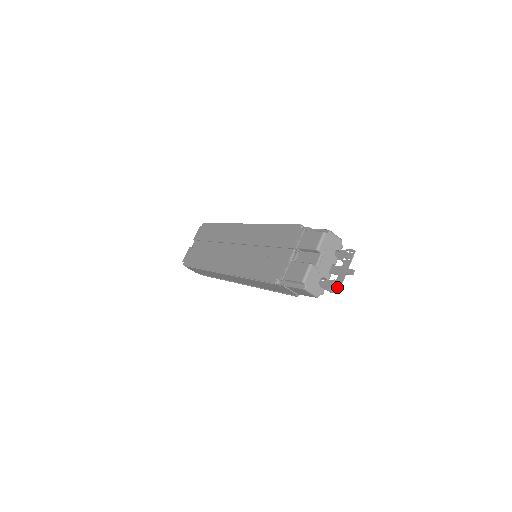
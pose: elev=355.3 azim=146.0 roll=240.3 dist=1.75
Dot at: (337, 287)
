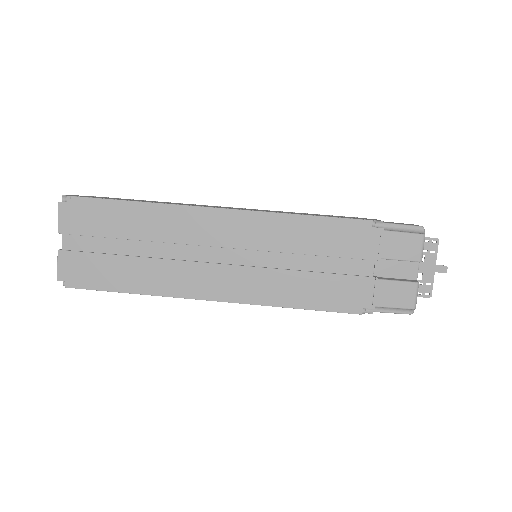
Dot at: (428, 290)
